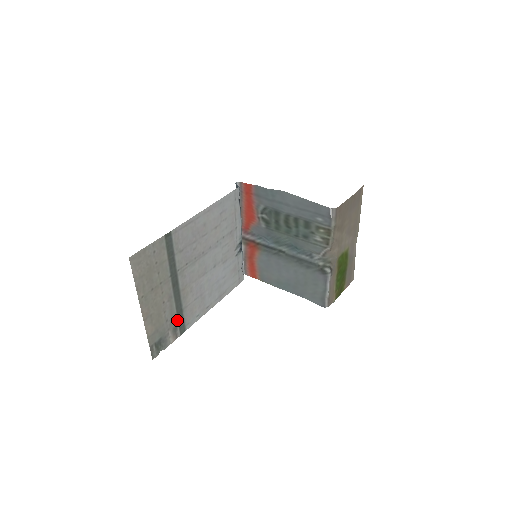
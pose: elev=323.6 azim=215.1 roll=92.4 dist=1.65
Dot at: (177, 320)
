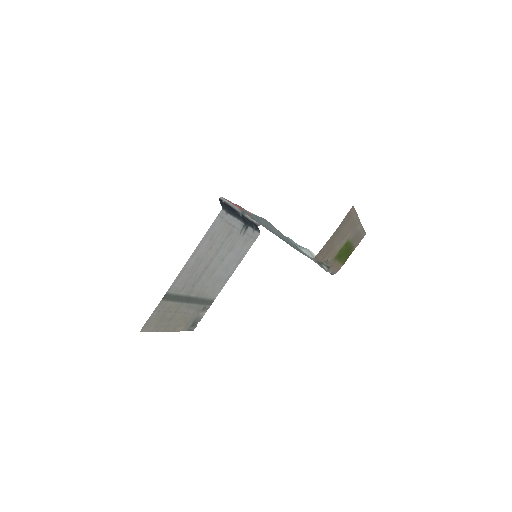
Dot at: (203, 305)
